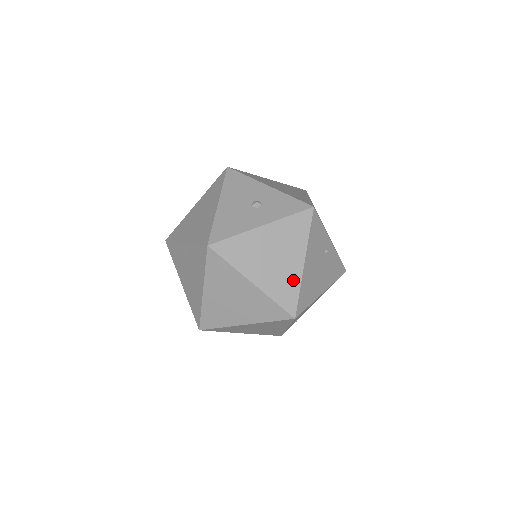
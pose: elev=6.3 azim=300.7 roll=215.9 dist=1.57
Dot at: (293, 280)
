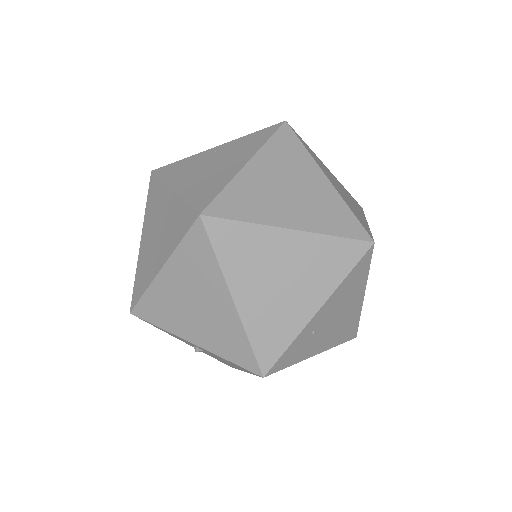
Dot at: (362, 219)
